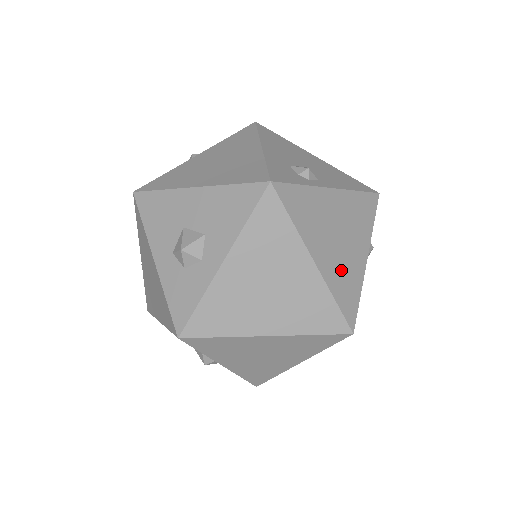
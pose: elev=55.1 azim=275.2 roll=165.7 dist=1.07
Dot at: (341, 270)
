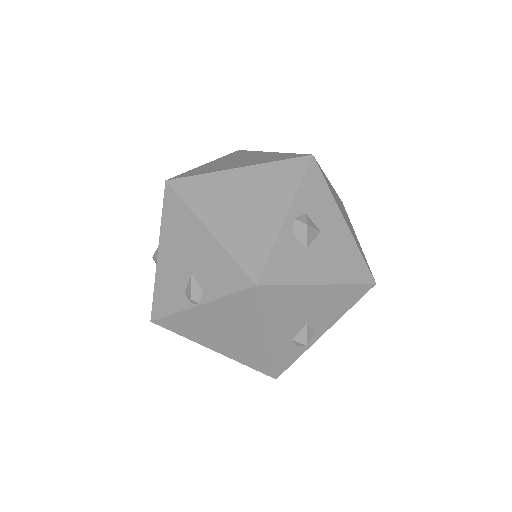
Dot at: occluded
